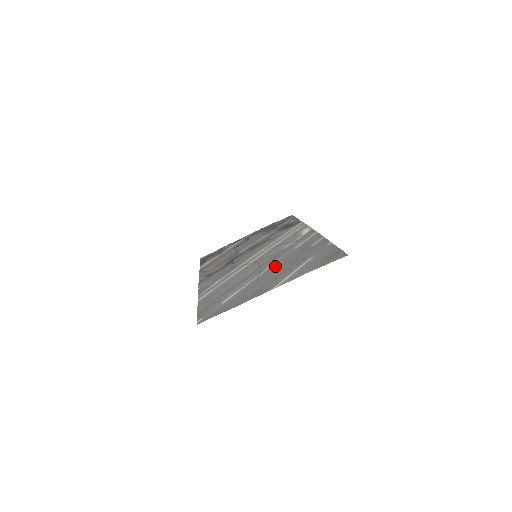
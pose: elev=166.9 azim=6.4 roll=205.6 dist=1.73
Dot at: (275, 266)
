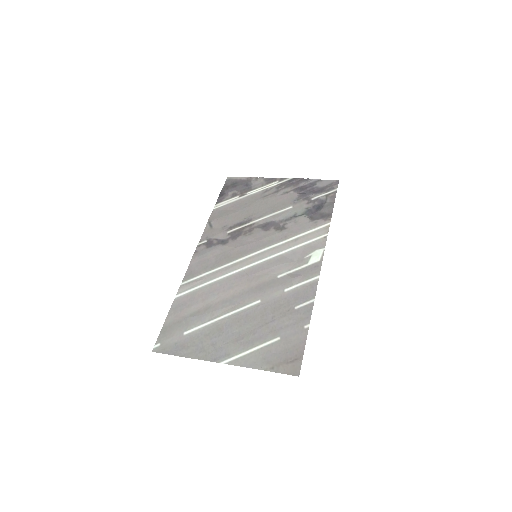
Dot at: (250, 312)
